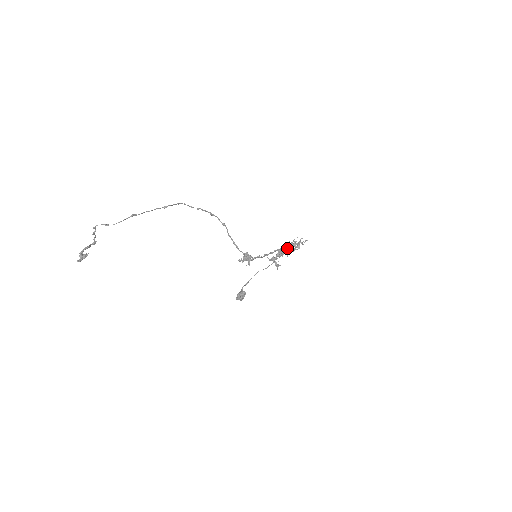
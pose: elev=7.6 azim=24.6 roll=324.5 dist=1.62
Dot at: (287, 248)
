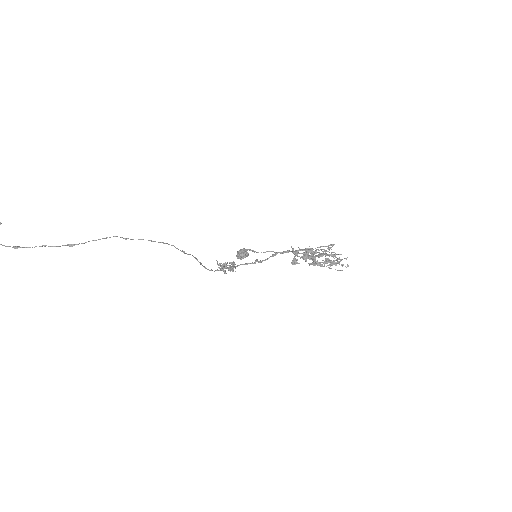
Dot at: (333, 244)
